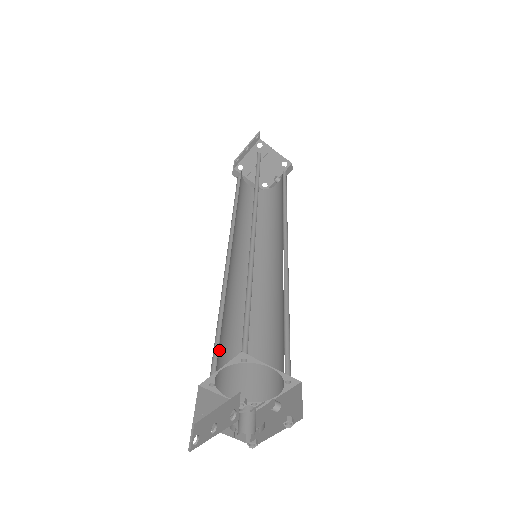
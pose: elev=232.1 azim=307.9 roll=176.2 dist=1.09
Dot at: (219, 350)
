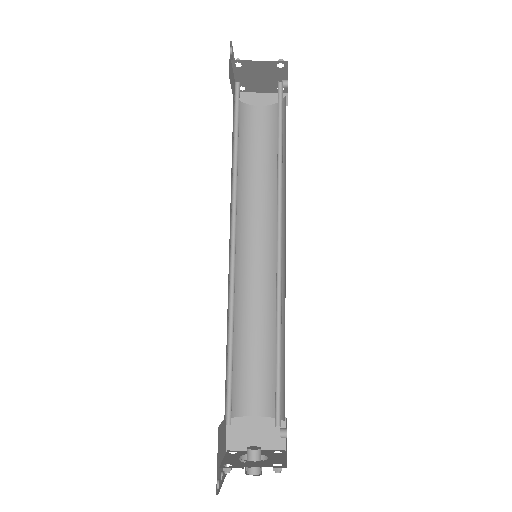
Dot at: (236, 381)
